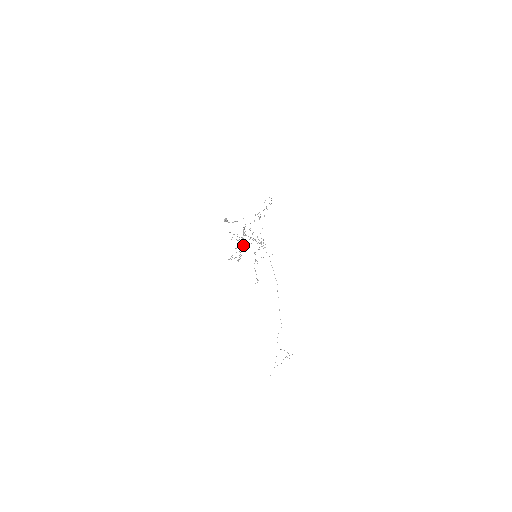
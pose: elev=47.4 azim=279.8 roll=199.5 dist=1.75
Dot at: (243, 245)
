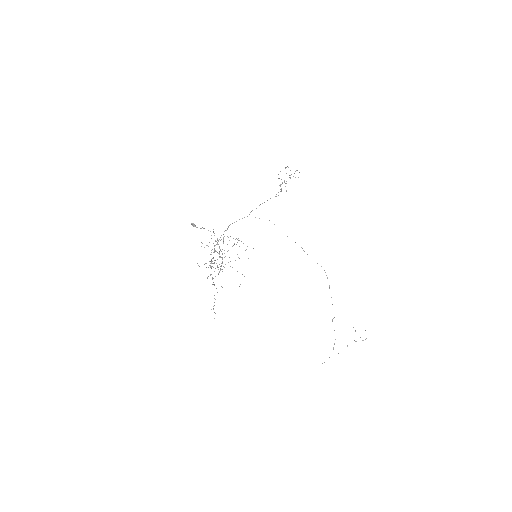
Dot at: (206, 263)
